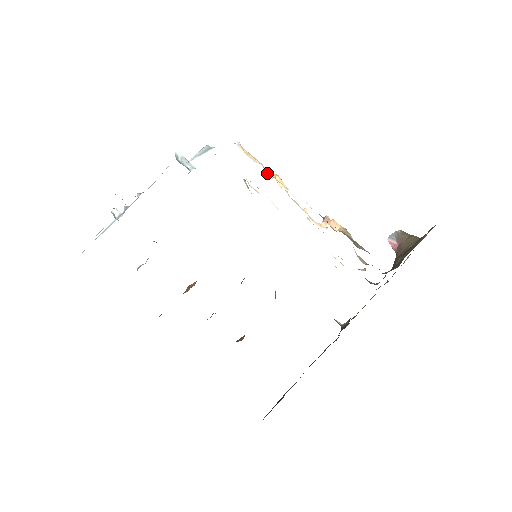
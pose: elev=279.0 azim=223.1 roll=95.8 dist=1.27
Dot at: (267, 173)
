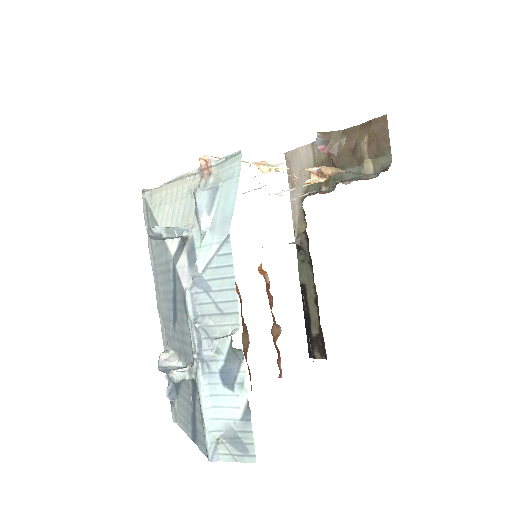
Dot at: (258, 168)
